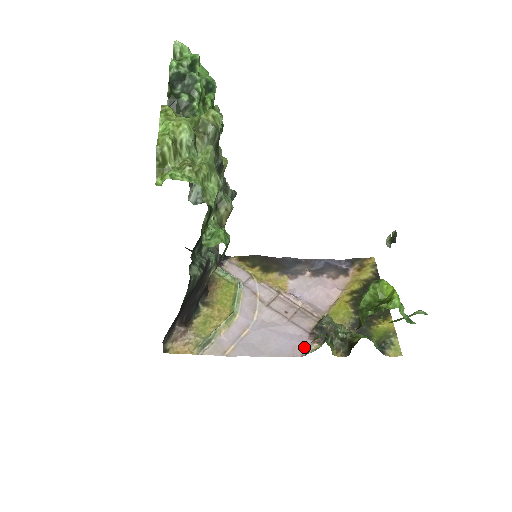
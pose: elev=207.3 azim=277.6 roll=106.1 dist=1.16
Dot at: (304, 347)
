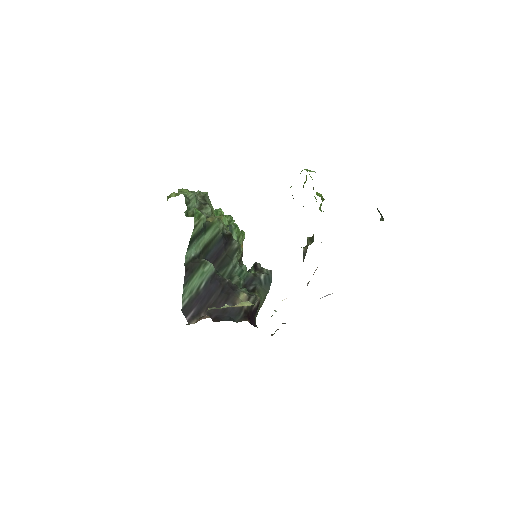
Dot at: occluded
